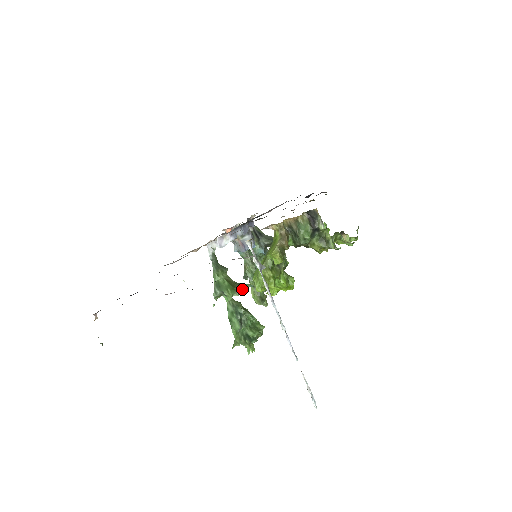
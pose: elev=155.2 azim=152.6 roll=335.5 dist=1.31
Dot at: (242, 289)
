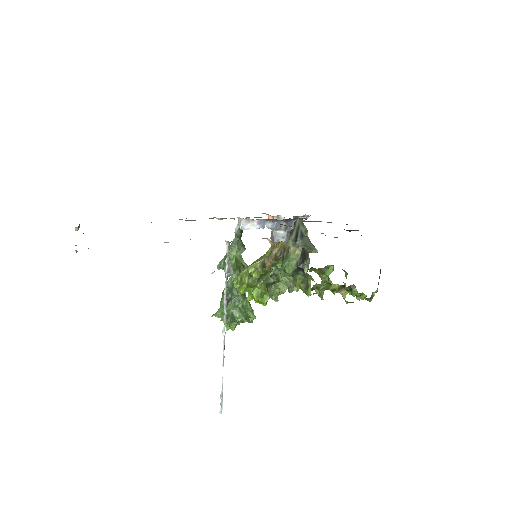
Dot at: occluded
